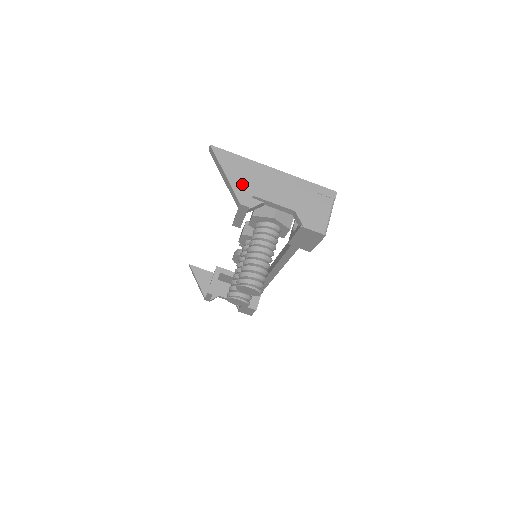
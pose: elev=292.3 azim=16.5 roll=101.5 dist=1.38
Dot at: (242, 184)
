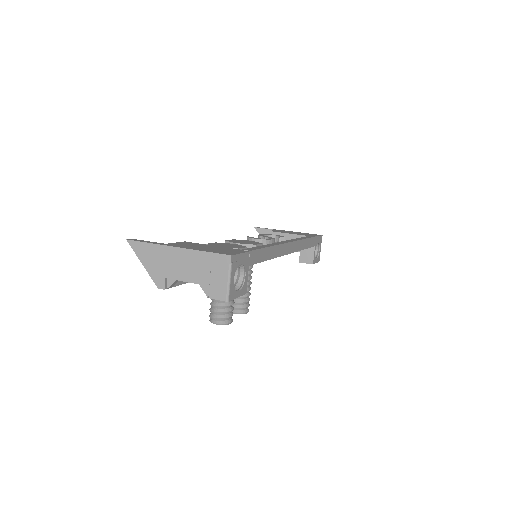
Dot at: (155, 270)
